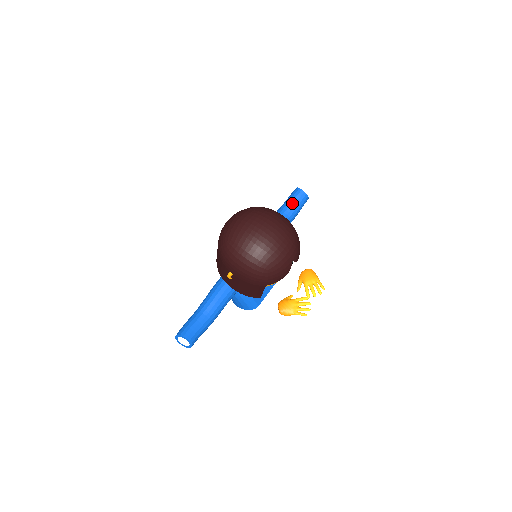
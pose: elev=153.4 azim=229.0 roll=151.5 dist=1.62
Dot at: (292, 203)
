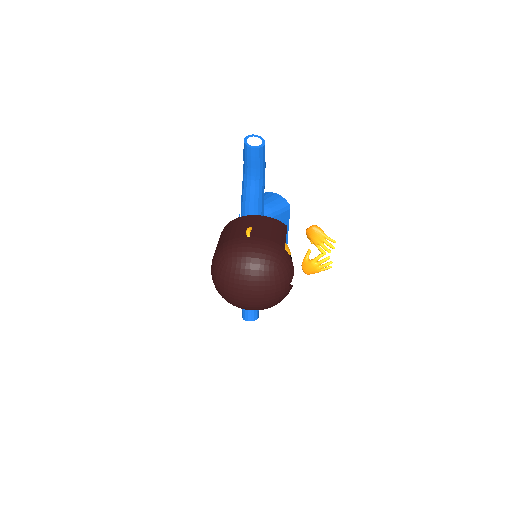
Dot at: (252, 167)
